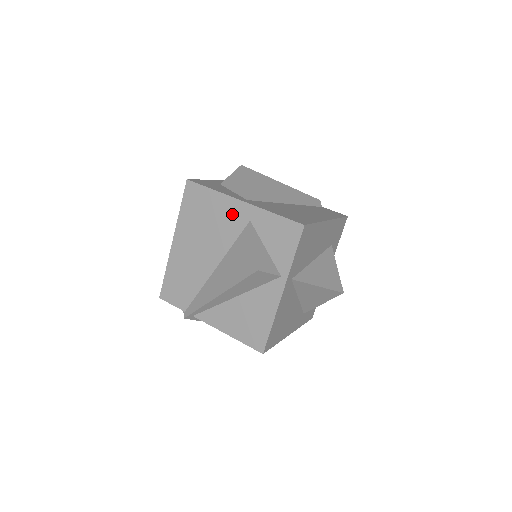
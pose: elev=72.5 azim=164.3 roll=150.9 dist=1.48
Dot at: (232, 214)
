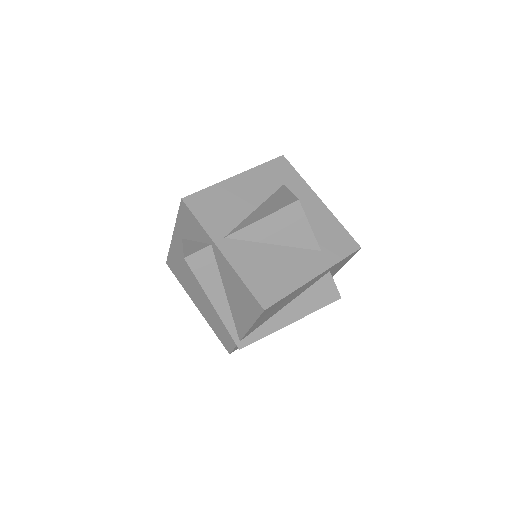
Dot at: (180, 249)
